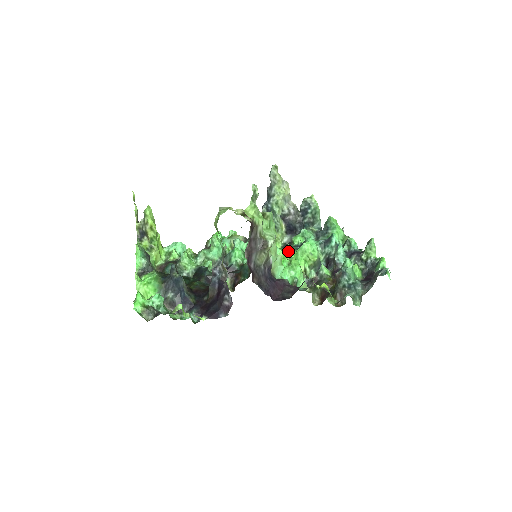
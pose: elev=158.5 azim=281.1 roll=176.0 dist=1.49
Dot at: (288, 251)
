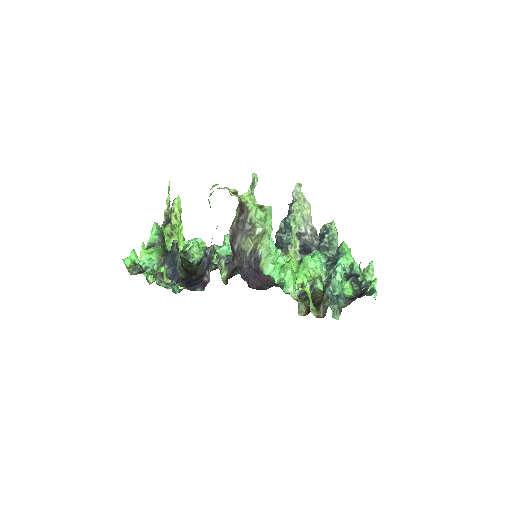
Dot at: (291, 263)
